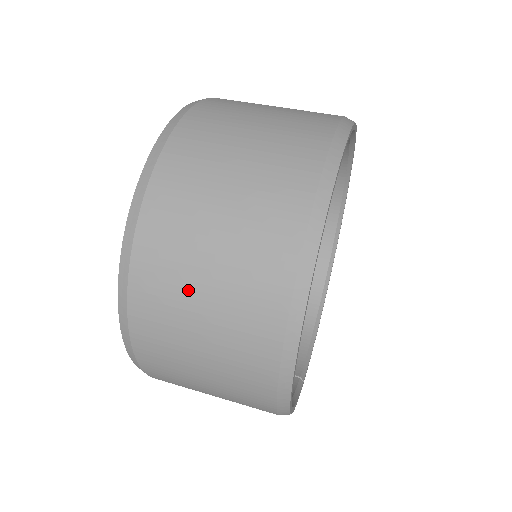
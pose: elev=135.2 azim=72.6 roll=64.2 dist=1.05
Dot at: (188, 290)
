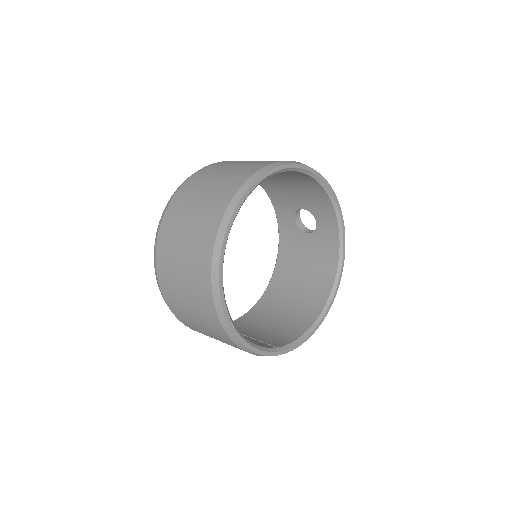
Dot at: (179, 236)
